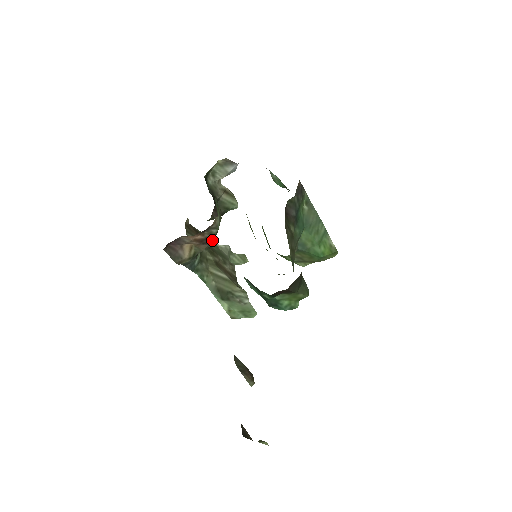
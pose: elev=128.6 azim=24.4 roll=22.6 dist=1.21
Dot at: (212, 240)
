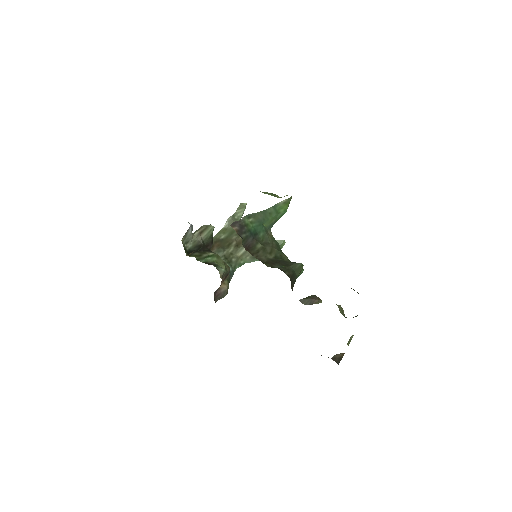
Dot at: (228, 270)
